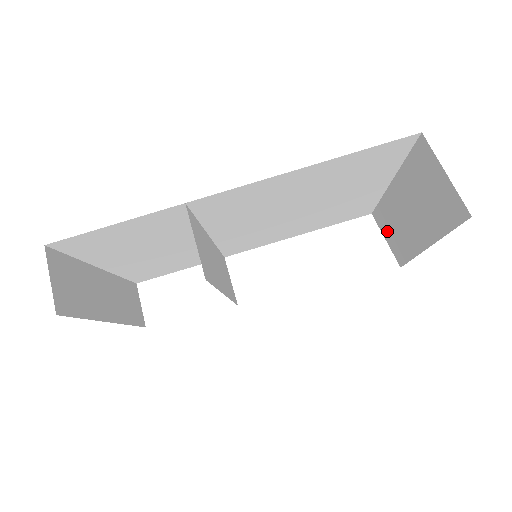
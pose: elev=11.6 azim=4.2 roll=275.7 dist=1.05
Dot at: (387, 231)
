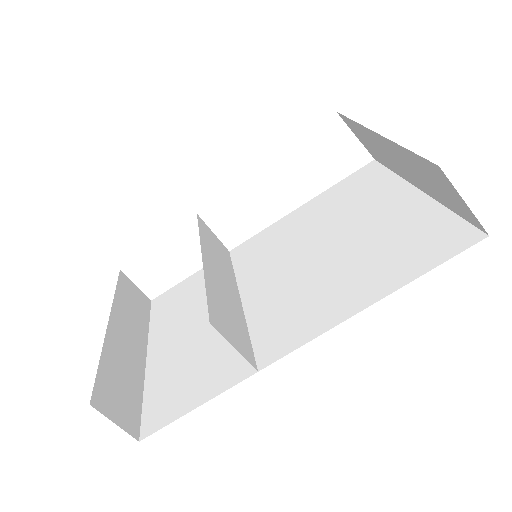
Dot at: (360, 136)
